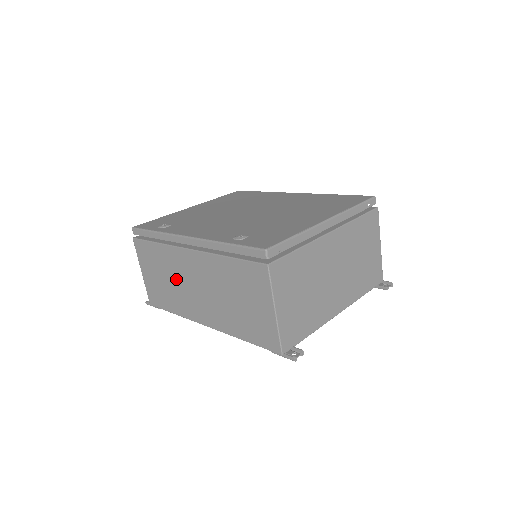
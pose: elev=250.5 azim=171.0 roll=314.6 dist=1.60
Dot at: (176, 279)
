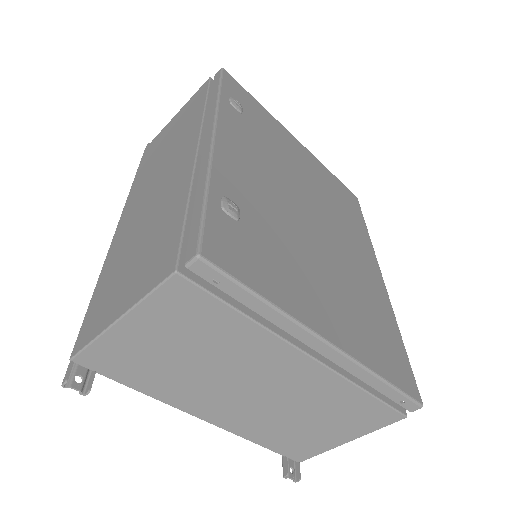
Dot at: (166, 156)
